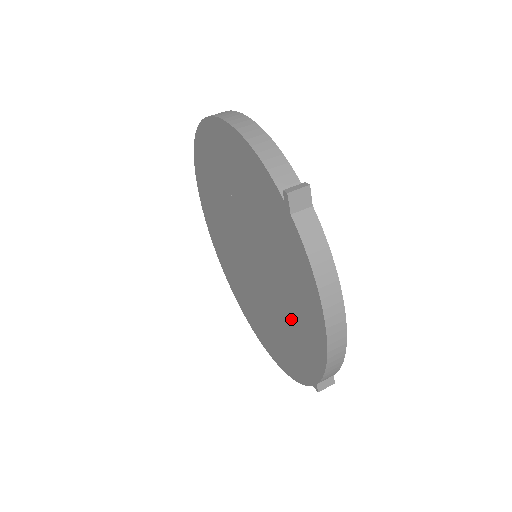
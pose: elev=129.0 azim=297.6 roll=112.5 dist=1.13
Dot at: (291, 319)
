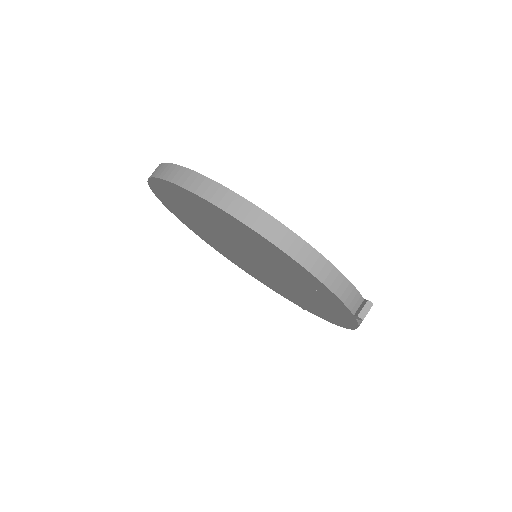
Dot at: (298, 298)
